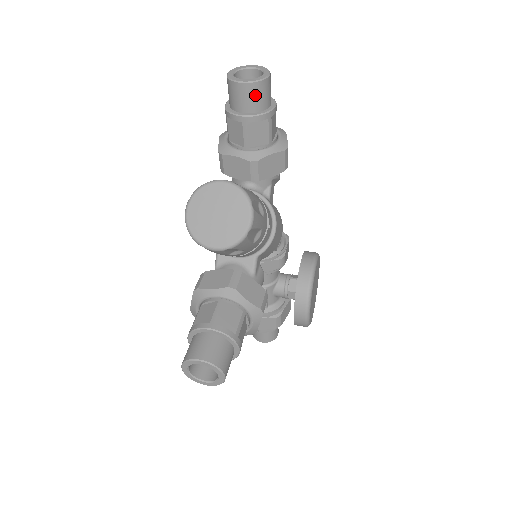
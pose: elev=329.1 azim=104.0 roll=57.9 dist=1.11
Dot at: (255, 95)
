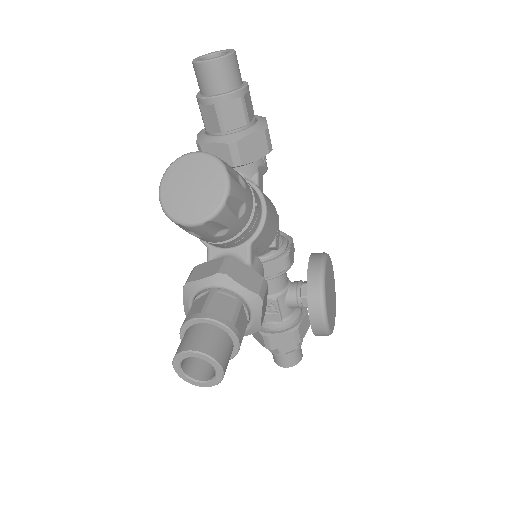
Dot at: (222, 73)
